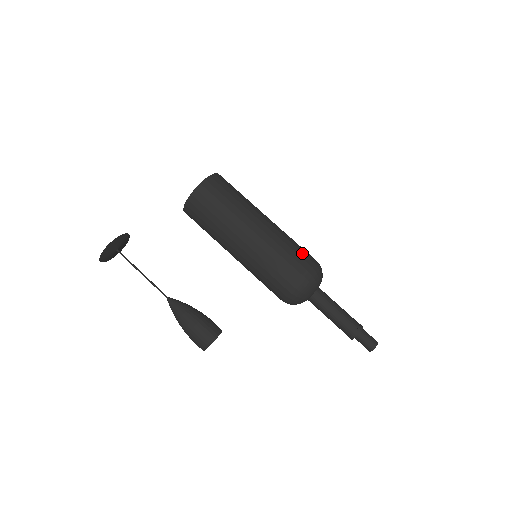
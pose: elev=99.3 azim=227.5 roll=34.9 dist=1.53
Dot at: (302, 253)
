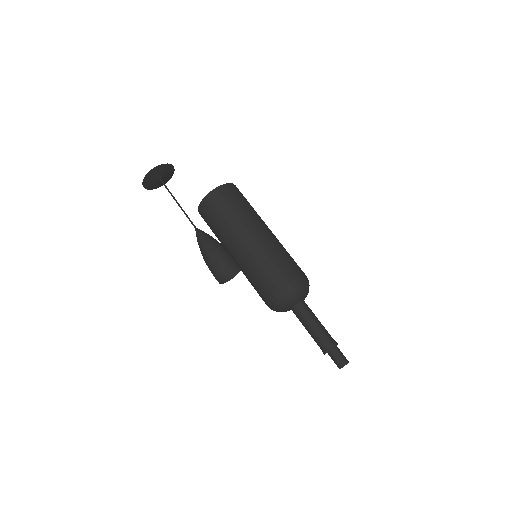
Dot at: occluded
